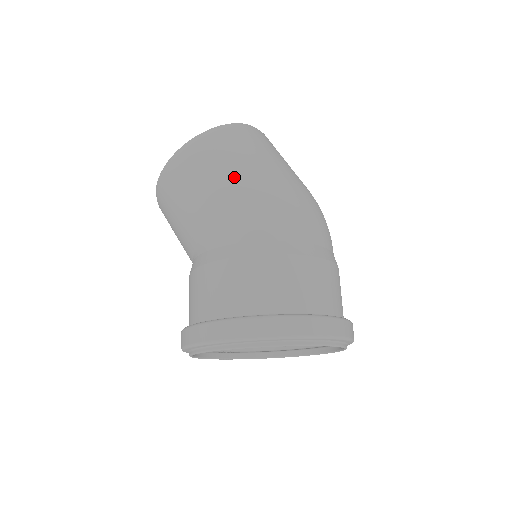
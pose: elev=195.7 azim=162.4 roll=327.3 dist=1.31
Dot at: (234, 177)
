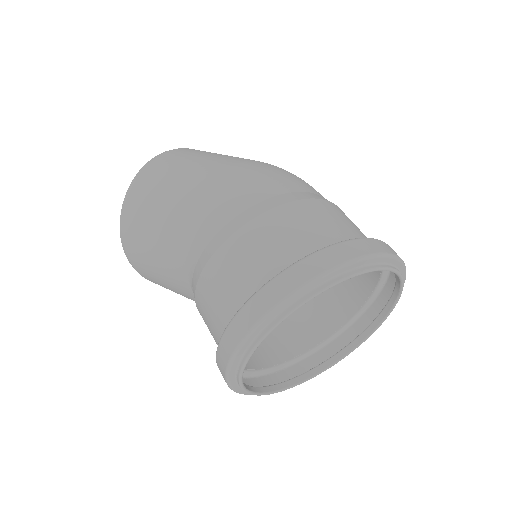
Dot at: (186, 181)
